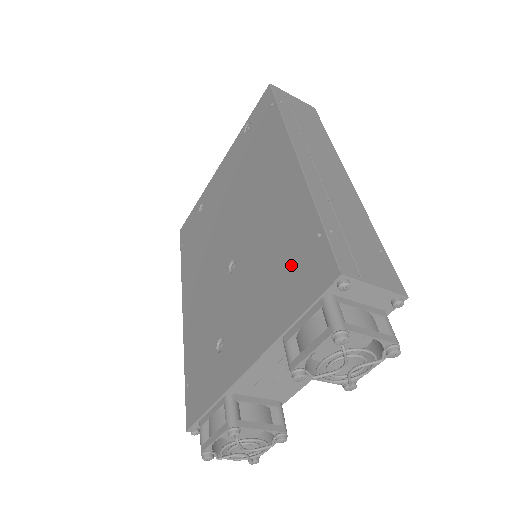
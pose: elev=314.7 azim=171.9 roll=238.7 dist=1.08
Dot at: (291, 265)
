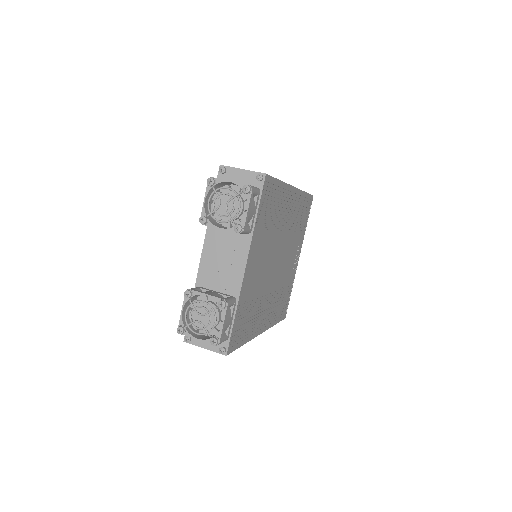
Dot at: occluded
